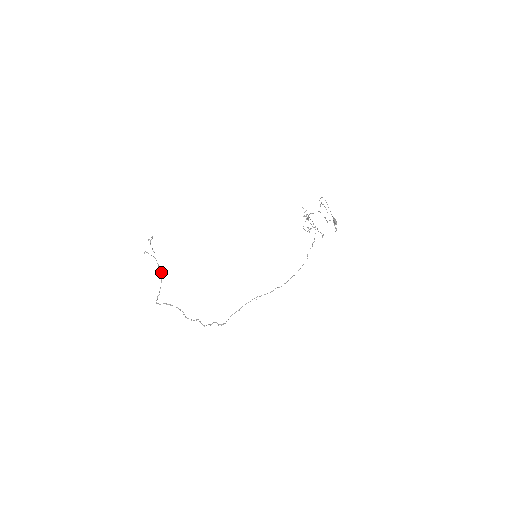
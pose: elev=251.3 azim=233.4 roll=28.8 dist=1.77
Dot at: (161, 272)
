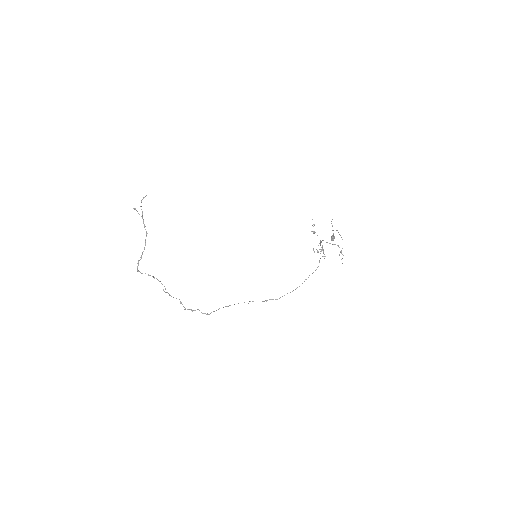
Dot at: (146, 235)
